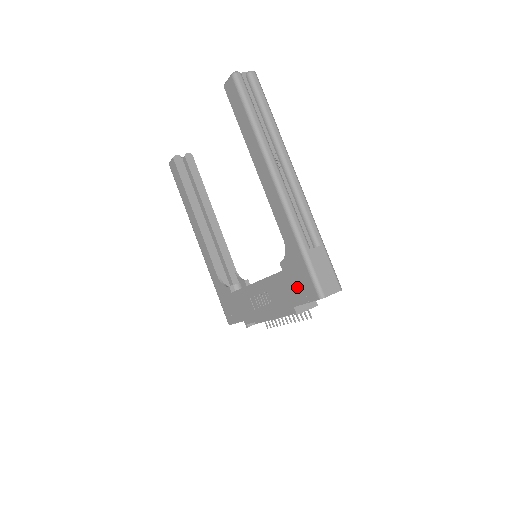
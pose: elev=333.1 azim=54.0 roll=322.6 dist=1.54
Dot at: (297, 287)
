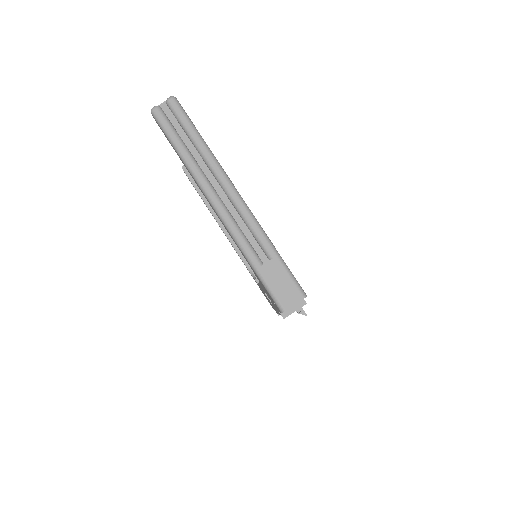
Dot at: (270, 297)
